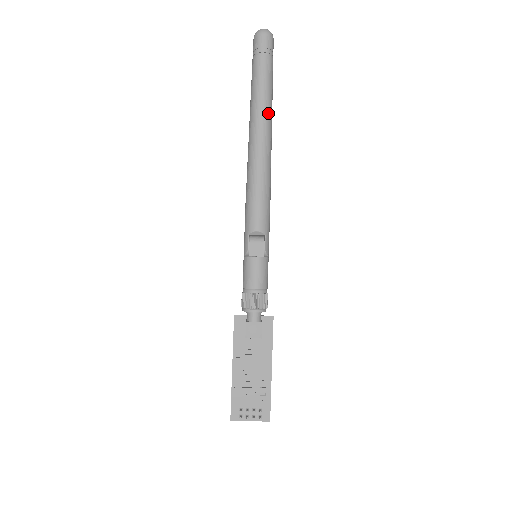
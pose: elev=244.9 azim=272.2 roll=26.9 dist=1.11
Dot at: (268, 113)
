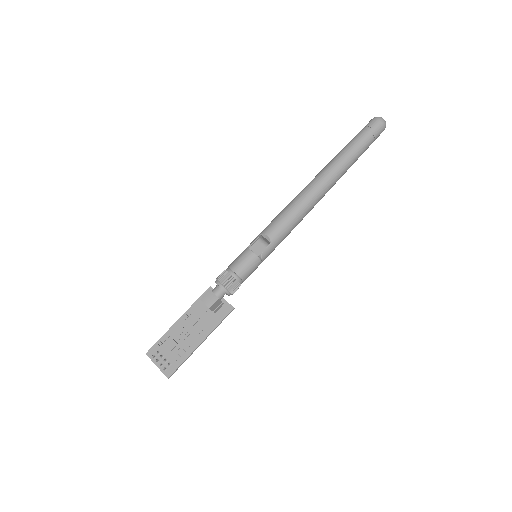
Dot at: (340, 169)
